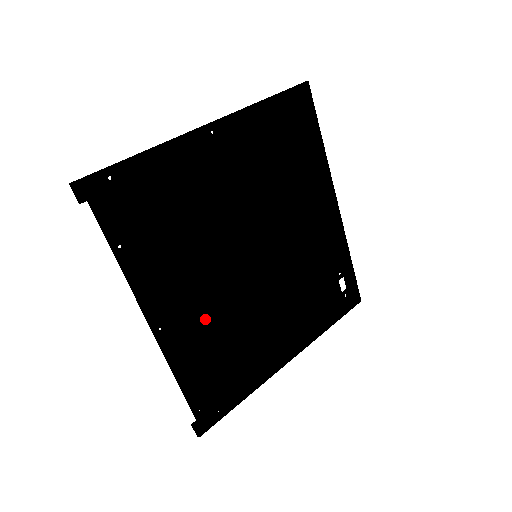
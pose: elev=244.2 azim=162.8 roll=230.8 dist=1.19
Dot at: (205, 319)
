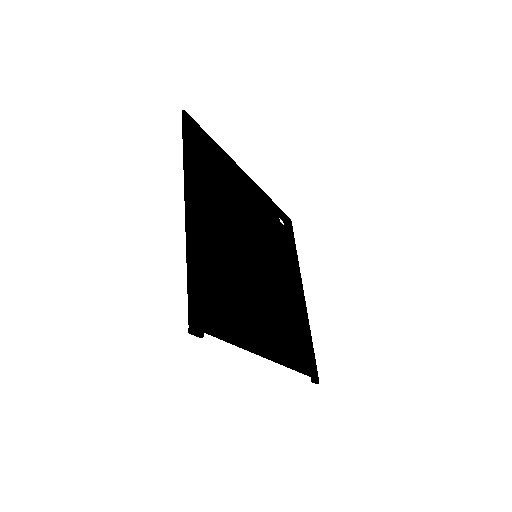
Dot at: (275, 321)
